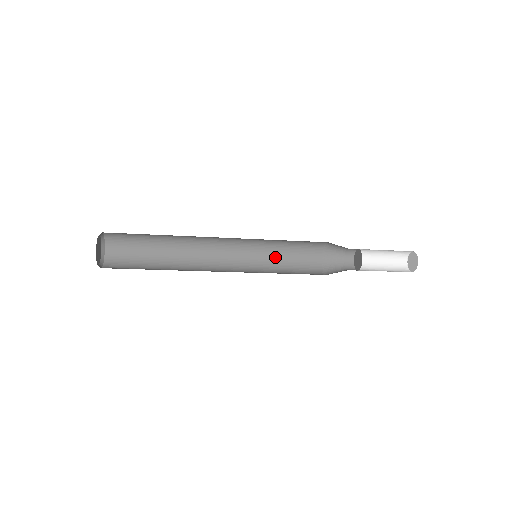
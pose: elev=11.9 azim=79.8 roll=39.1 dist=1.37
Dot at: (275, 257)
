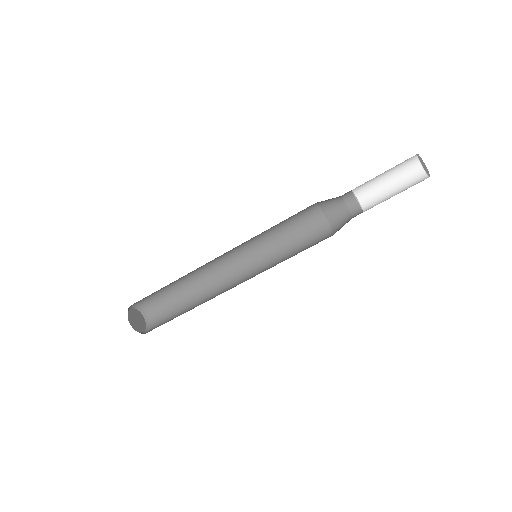
Dot at: (282, 247)
